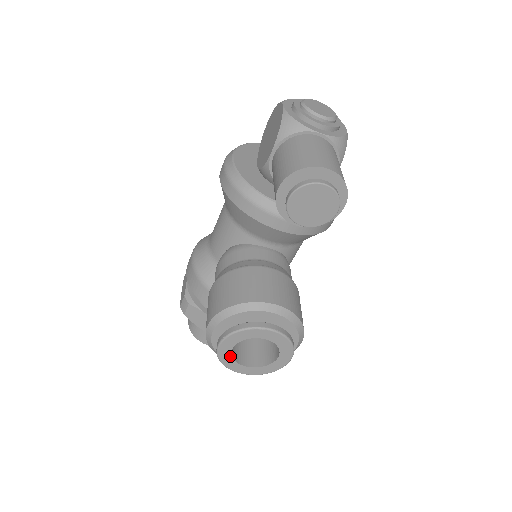
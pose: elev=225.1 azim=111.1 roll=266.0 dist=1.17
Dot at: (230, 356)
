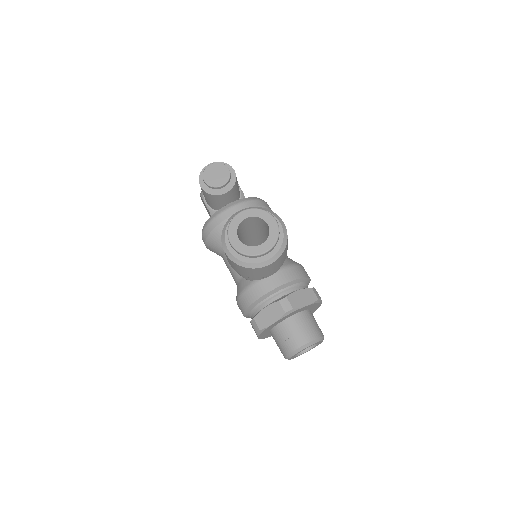
Dot at: (244, 245)
